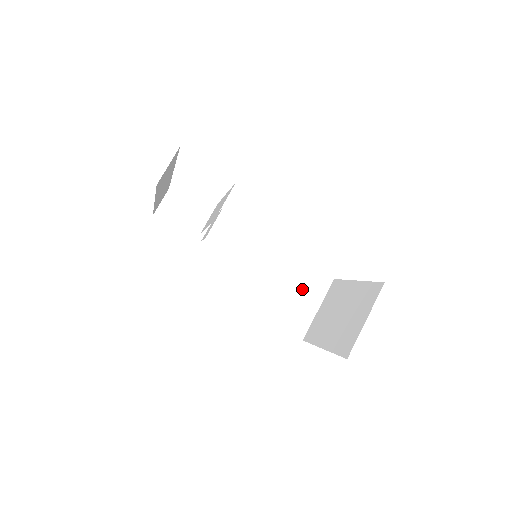
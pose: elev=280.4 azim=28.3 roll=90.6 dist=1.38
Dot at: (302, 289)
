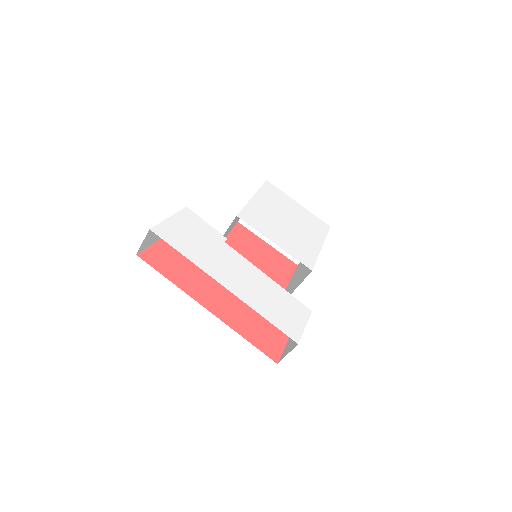
Dot at: occluded
